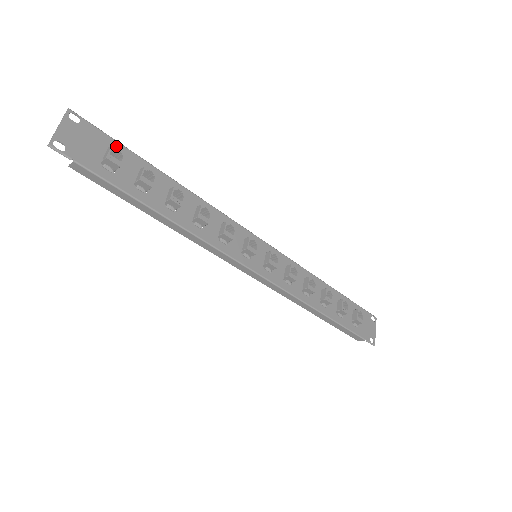
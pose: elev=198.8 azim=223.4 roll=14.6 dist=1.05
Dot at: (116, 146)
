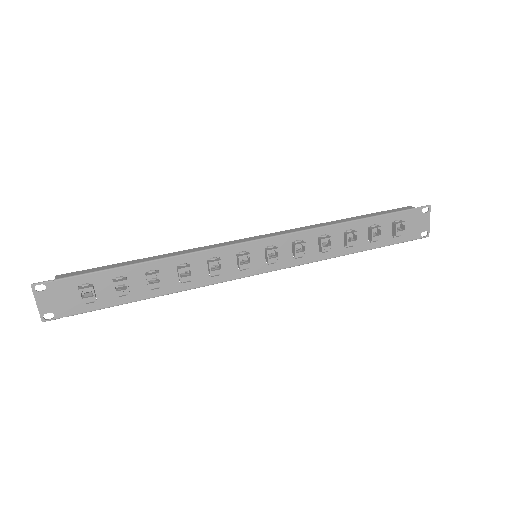
Dot at: (83, 280)
